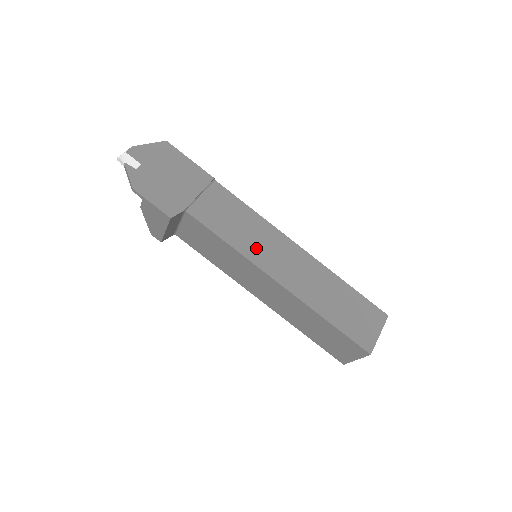
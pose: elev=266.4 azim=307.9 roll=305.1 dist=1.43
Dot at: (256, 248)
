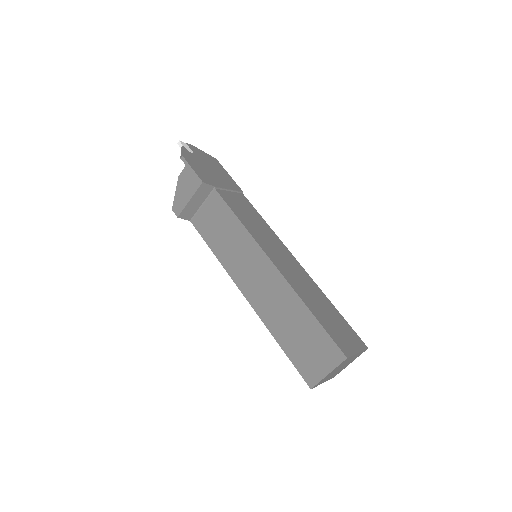
Dot at: (262, 238)
